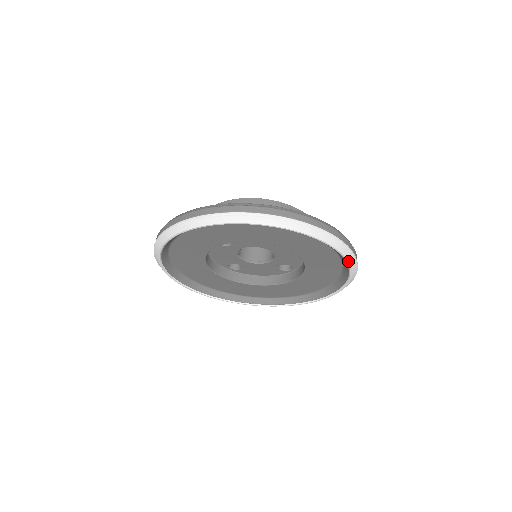
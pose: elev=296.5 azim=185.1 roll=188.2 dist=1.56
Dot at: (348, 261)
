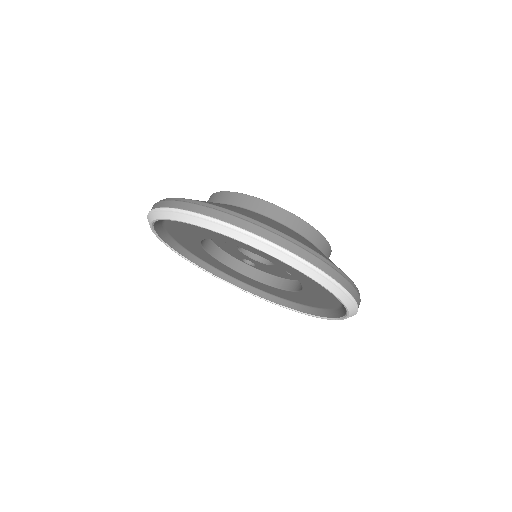
Dot at: (321, 284)
